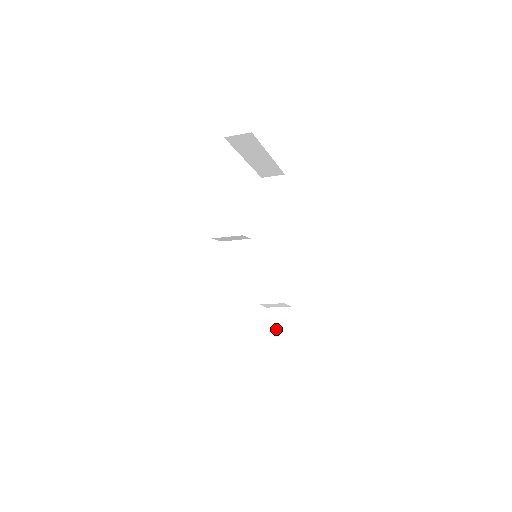
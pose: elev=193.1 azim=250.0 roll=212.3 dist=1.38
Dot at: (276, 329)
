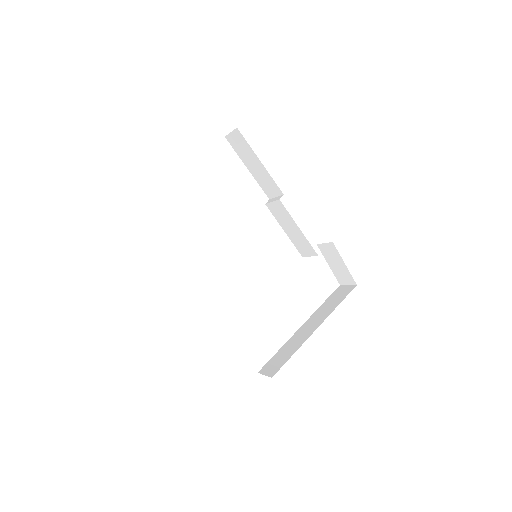
Dot at: (334, 262)
